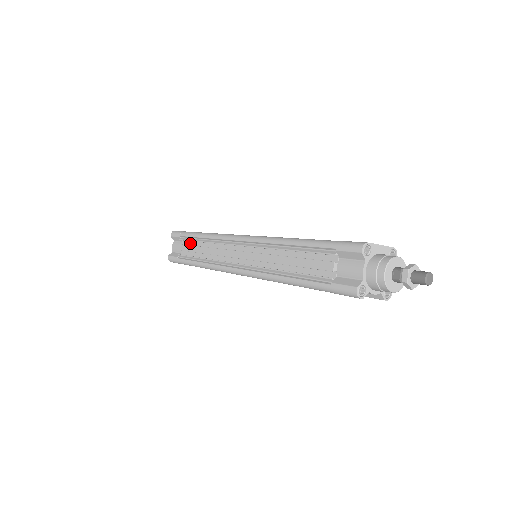
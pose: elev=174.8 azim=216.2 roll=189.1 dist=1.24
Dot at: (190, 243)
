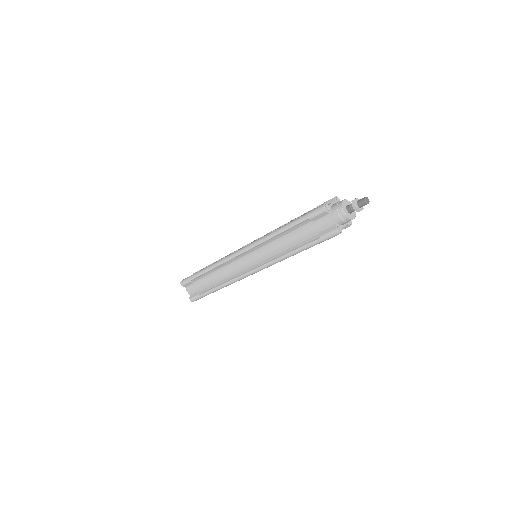
Dot at: occluded
